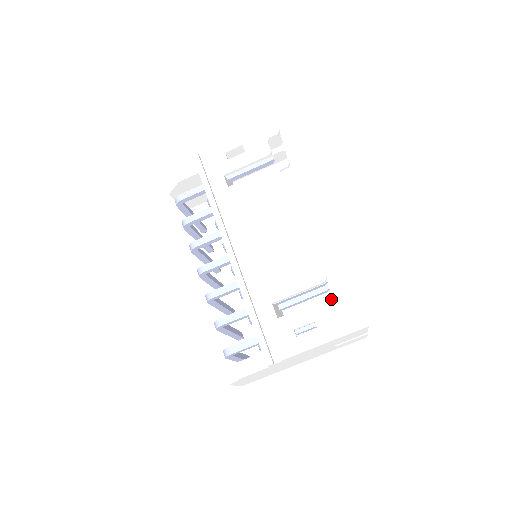
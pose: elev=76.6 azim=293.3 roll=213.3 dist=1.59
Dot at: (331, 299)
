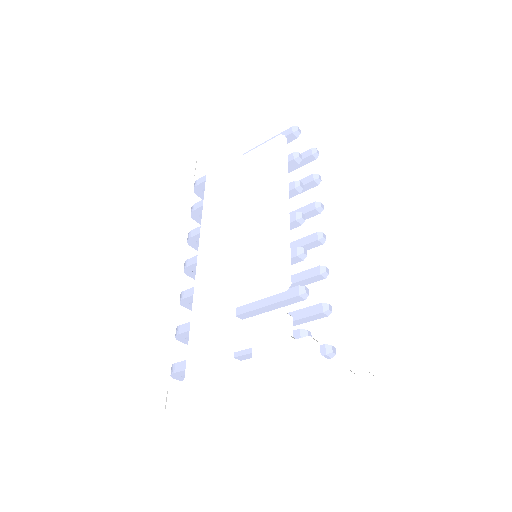
Dot at: (282, 314)
